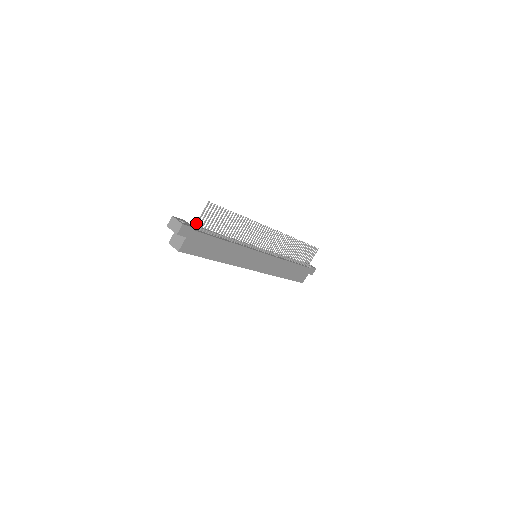
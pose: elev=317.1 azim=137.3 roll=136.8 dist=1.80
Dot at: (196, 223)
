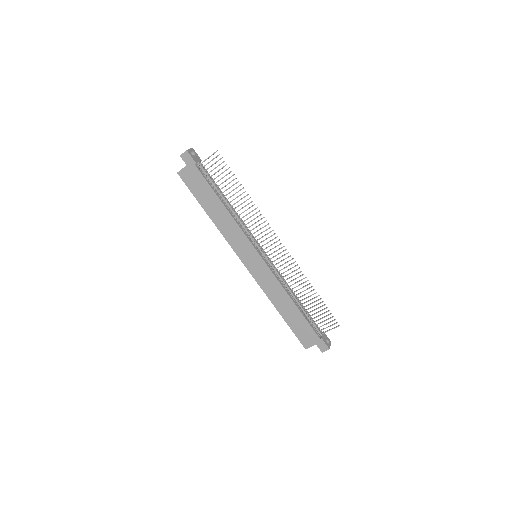
Dot at: (202, 162)
